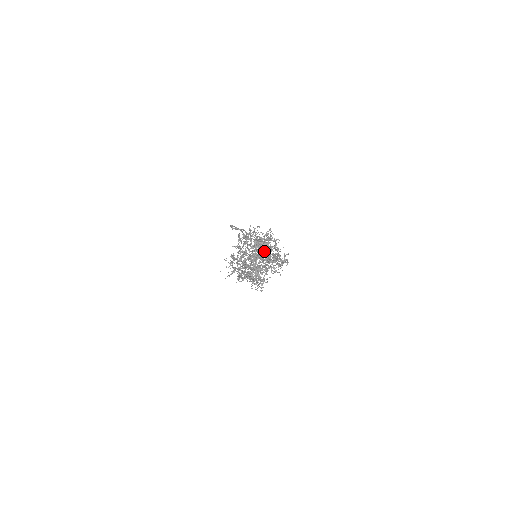
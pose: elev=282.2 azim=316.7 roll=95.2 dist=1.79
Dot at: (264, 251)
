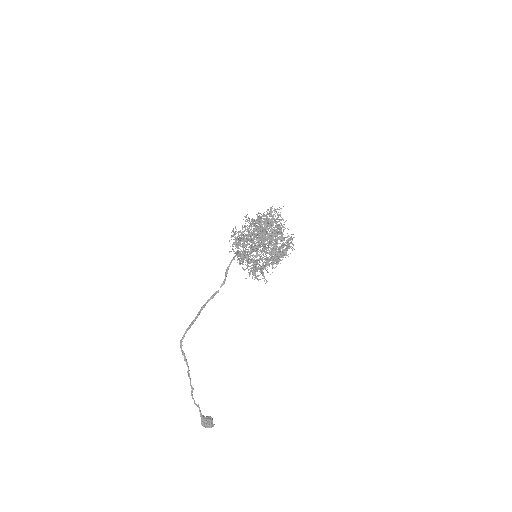
Dot at: (271, 214)
